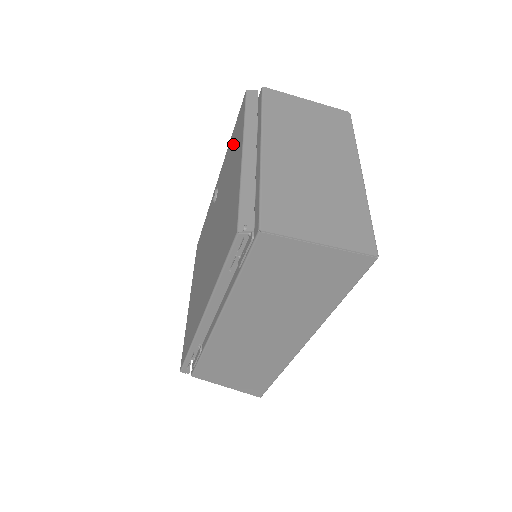
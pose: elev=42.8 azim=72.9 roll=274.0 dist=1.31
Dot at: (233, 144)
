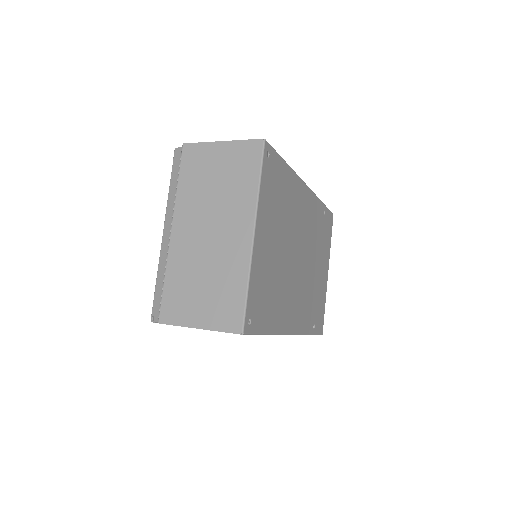
Dot at: occluded
